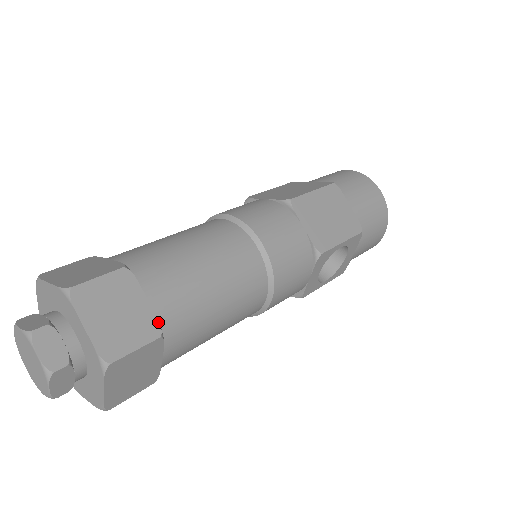
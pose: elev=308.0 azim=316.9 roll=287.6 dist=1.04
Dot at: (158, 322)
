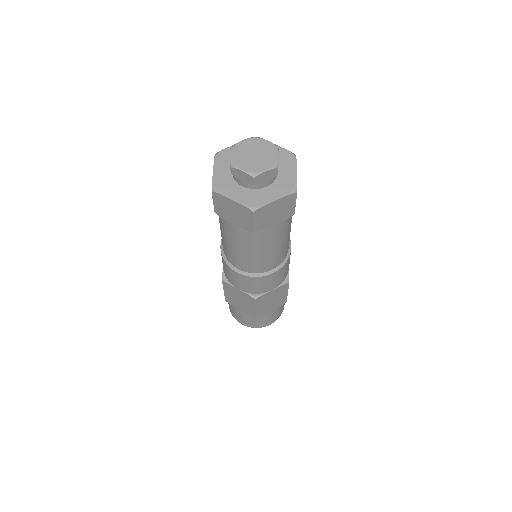
Dot at: occluded
